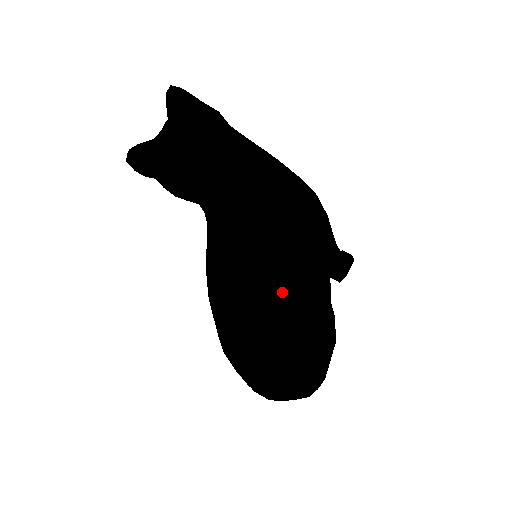
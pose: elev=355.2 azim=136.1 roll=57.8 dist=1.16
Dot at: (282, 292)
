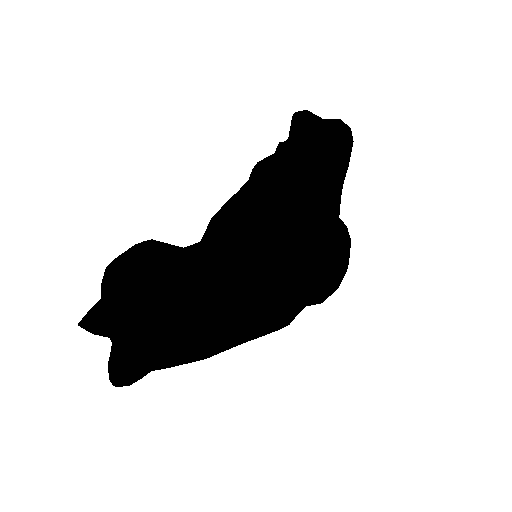
Dot at: occluded
